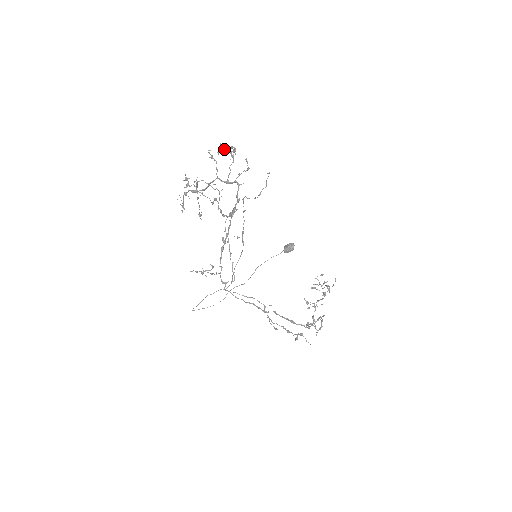
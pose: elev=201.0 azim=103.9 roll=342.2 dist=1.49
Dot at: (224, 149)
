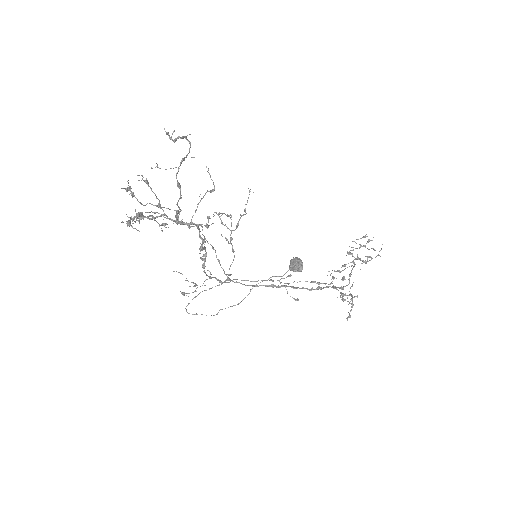
Dot at: (172, 140)
